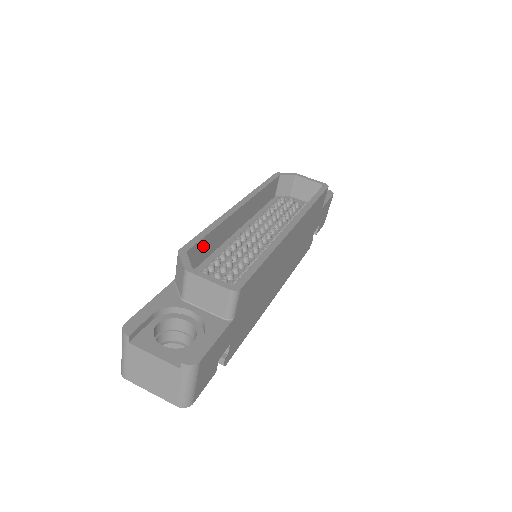
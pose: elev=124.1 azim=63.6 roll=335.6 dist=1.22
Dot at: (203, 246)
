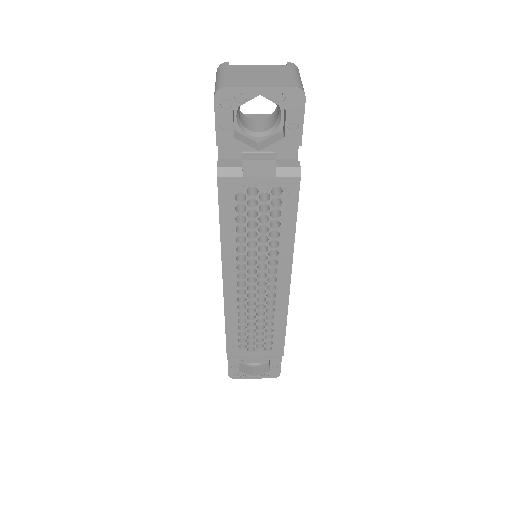
Dot at: occluded
